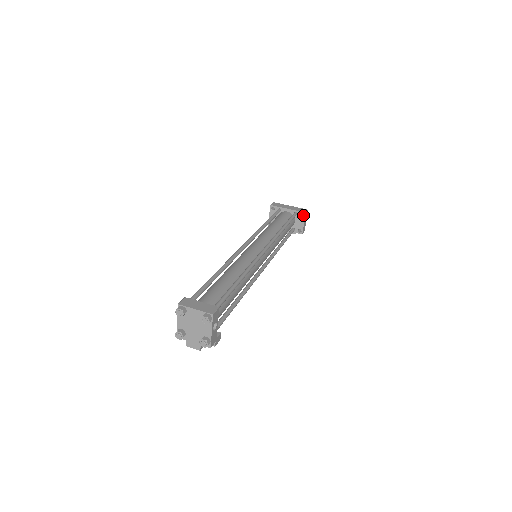
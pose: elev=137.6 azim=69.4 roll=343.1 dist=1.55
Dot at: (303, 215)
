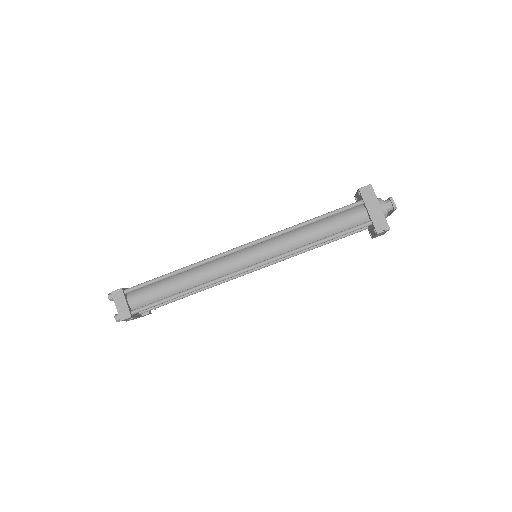
Dot at: (380, 229)
